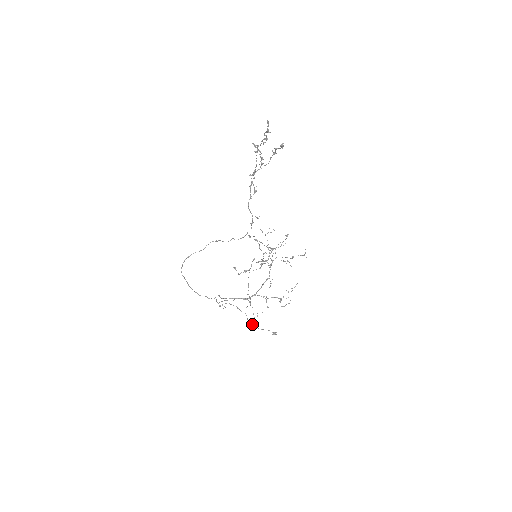
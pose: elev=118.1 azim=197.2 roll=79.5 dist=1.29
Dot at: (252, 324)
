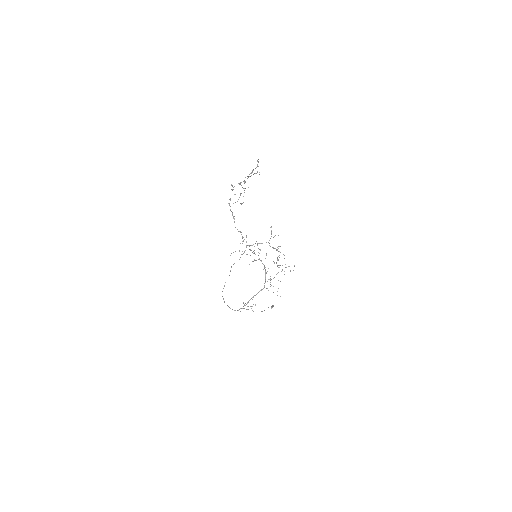
Dot at: occluded
